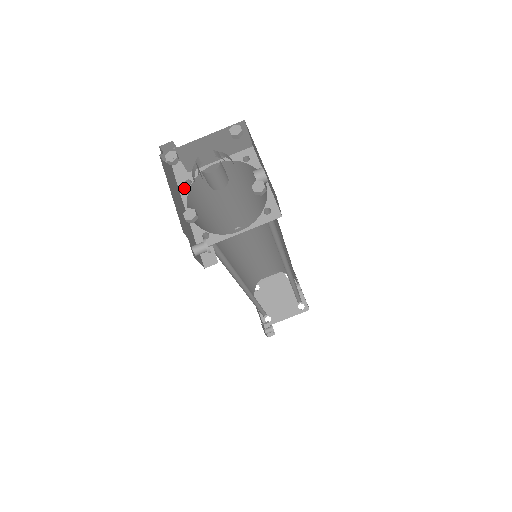
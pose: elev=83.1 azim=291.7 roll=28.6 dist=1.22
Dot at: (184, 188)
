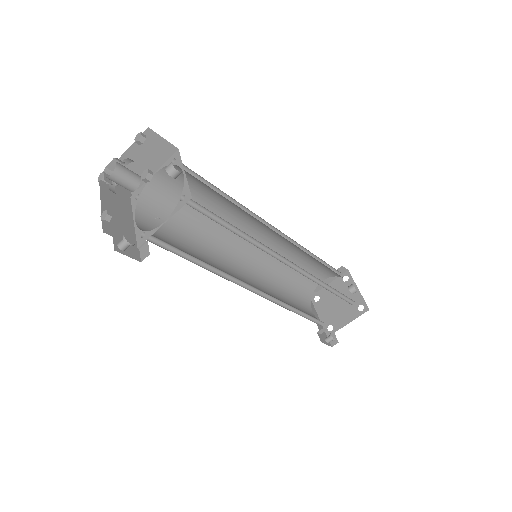
Dot at: (134, 202)
